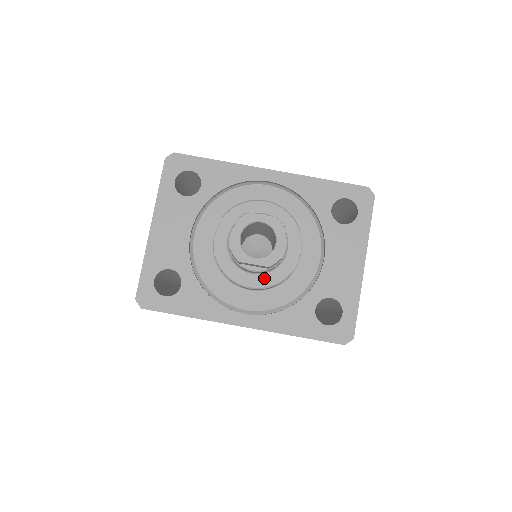
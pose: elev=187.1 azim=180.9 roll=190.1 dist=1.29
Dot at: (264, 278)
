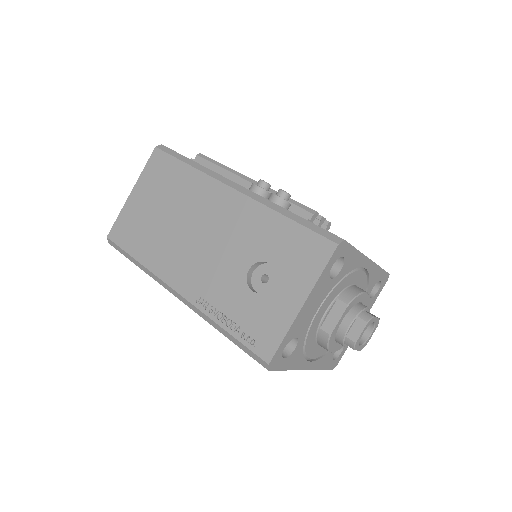
Dot at: (340, 345)
